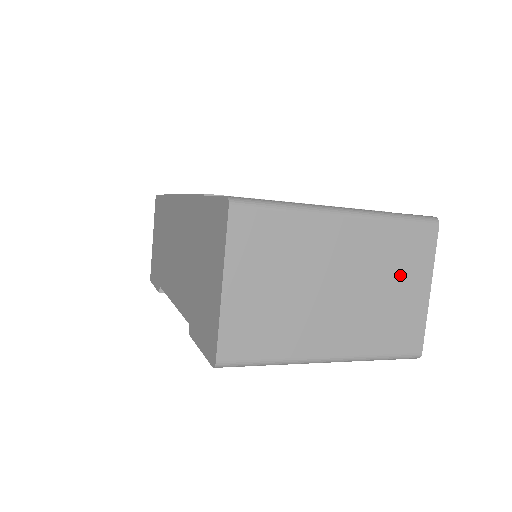
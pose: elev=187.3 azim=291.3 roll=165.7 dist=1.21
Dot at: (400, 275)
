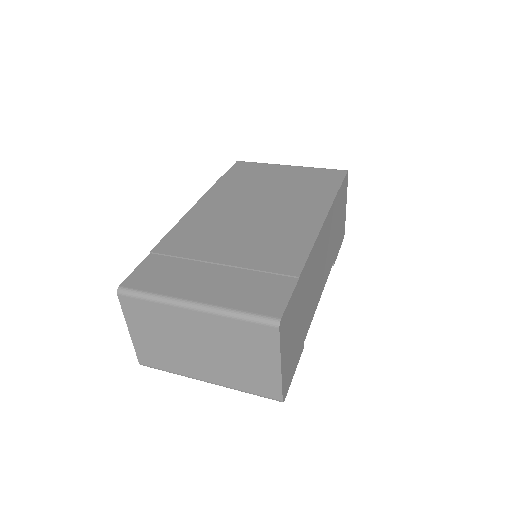
Dot at: (250, 352)
